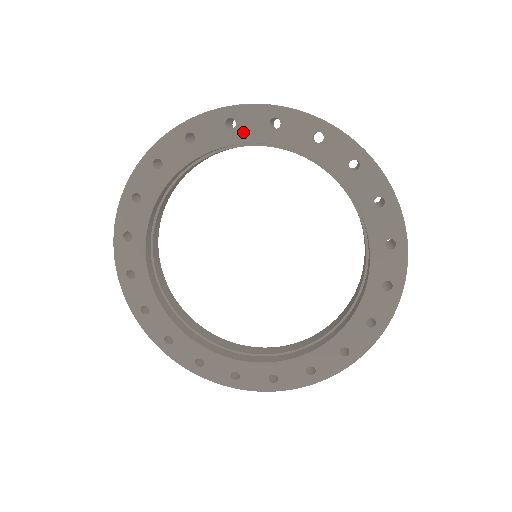
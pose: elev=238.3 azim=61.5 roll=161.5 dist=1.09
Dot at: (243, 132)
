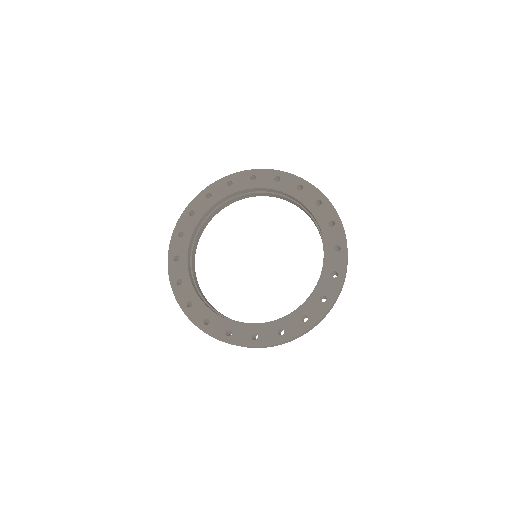
Dot at: (259, 182)
